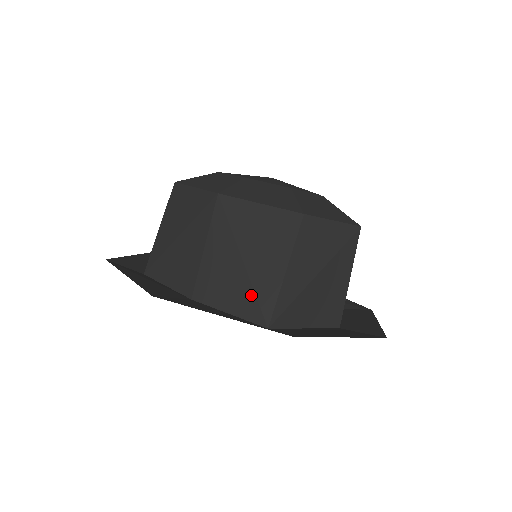
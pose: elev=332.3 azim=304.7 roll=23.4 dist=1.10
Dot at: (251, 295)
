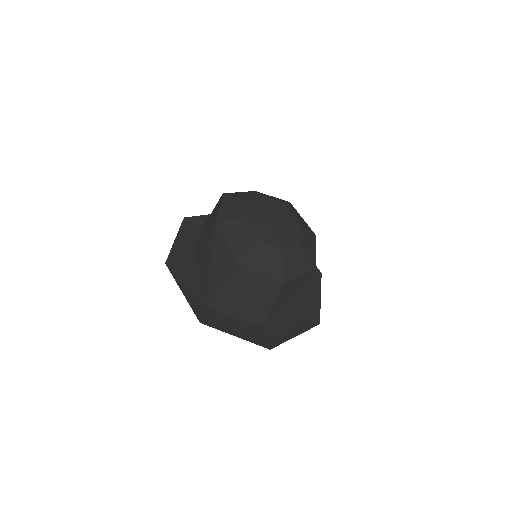
Dot at: (208, 287)
